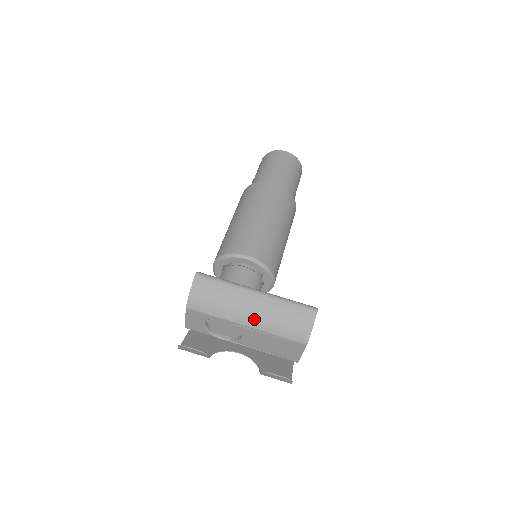
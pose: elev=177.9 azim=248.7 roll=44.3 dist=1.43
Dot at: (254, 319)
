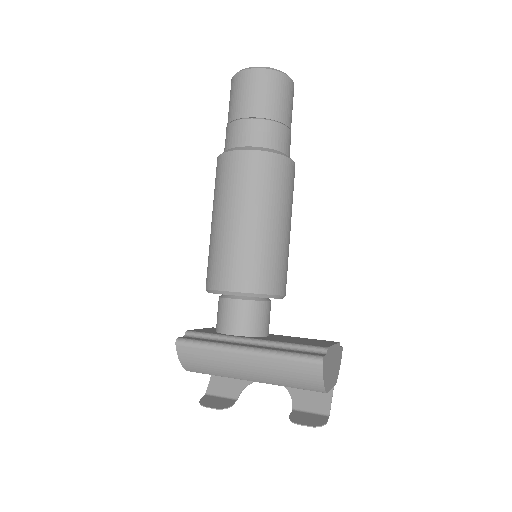
Dot at: (256, 378)
